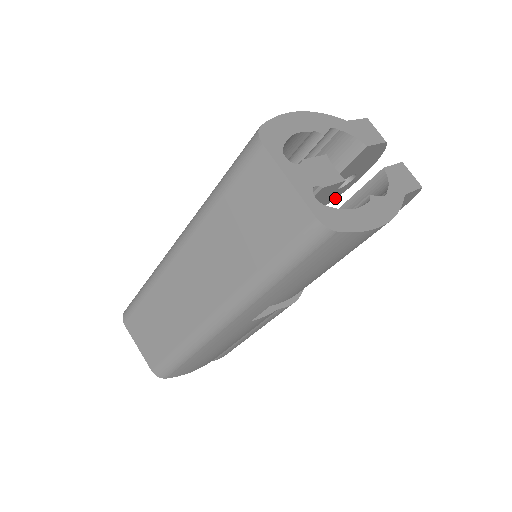
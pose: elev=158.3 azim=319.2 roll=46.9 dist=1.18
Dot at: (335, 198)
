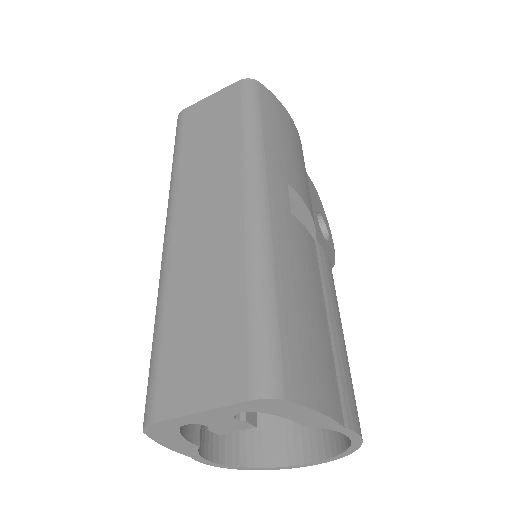
Dot at: occluded
